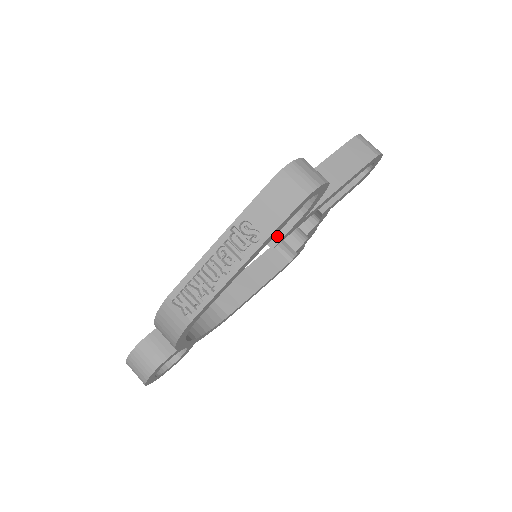
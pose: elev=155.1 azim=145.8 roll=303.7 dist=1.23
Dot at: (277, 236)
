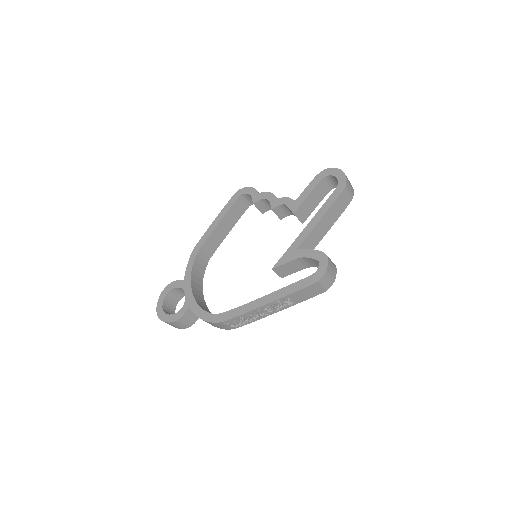
Dot at: (288, 274)
